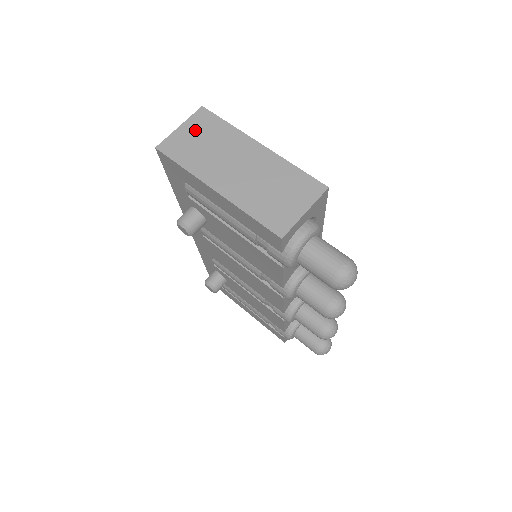
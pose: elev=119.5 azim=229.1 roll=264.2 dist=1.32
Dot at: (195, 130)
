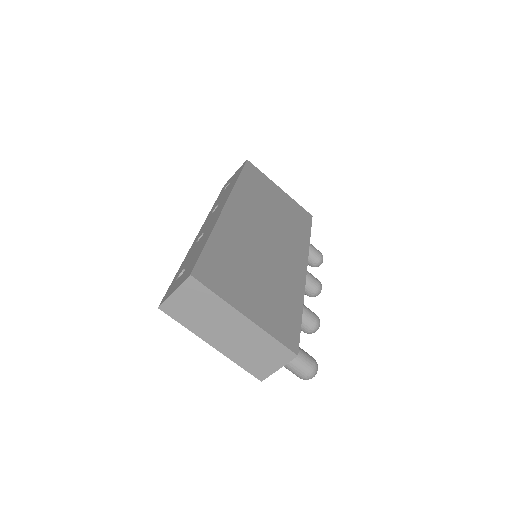
Dot at: (188, 297)
